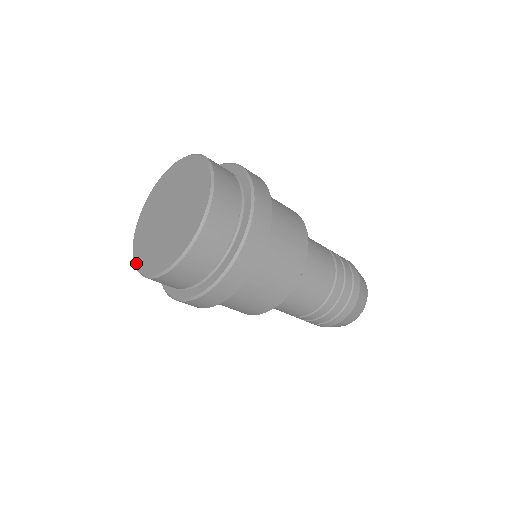
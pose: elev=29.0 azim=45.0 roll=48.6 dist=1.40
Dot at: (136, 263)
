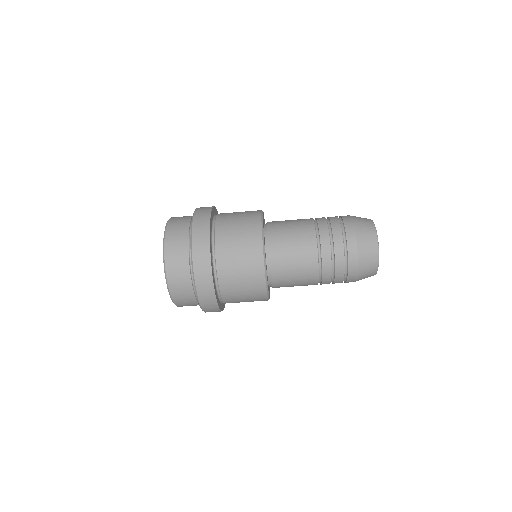
Dot at: occluded
